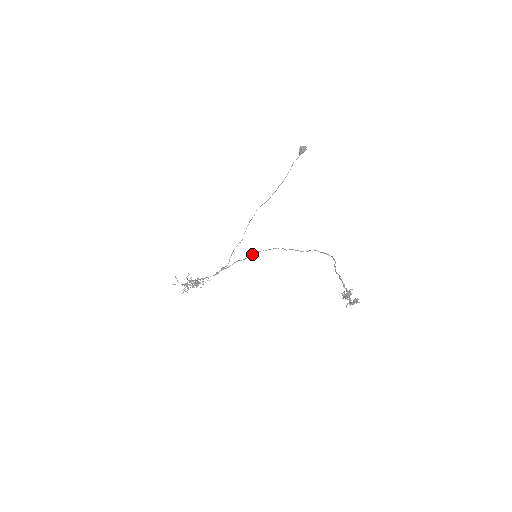
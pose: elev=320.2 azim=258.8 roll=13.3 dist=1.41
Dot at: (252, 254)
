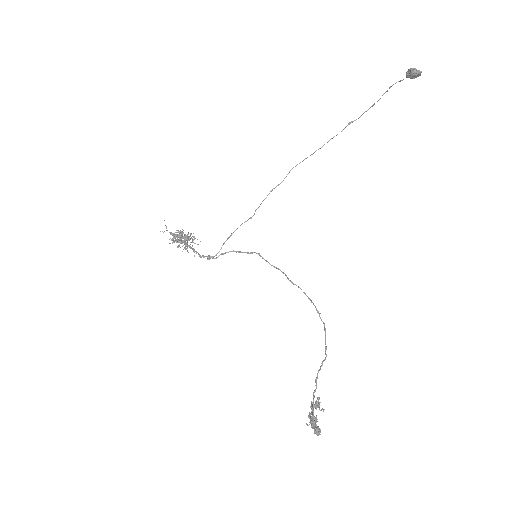
Dot at: (251, 252)
